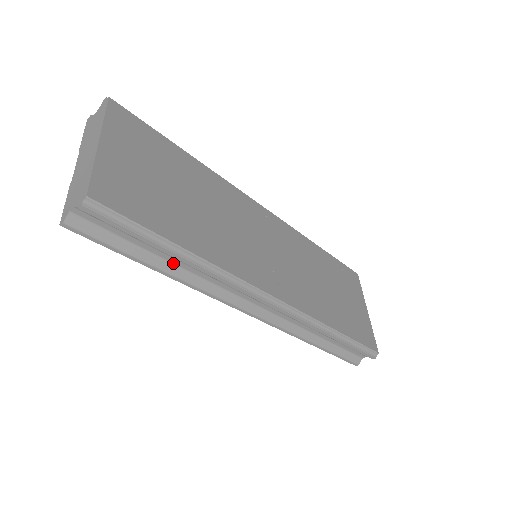
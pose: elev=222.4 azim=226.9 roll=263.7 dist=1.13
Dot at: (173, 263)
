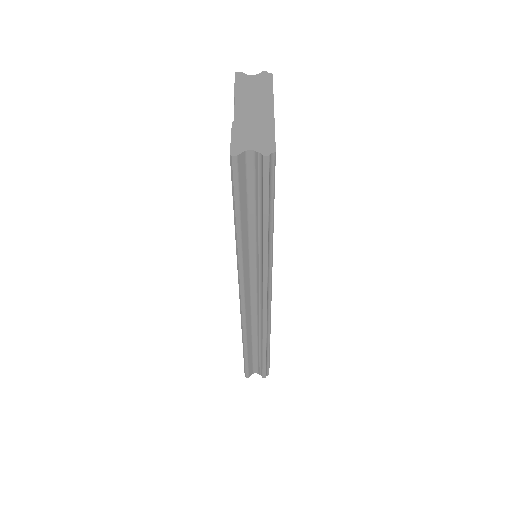
Dot at: (249, 232)
